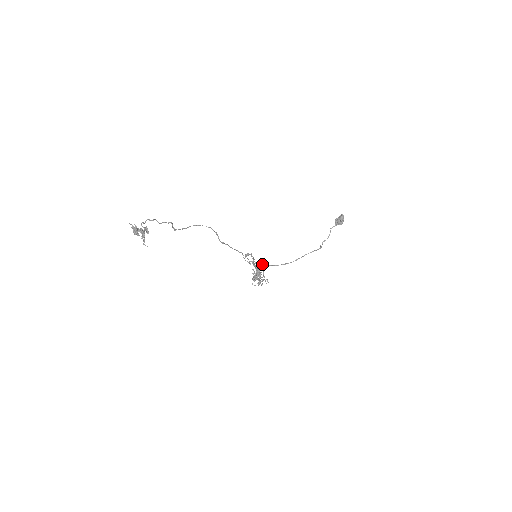
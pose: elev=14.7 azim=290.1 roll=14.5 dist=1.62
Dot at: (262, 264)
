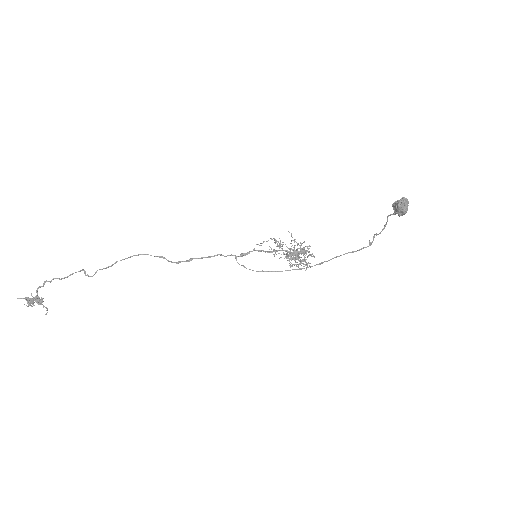
Dot at: occluded
